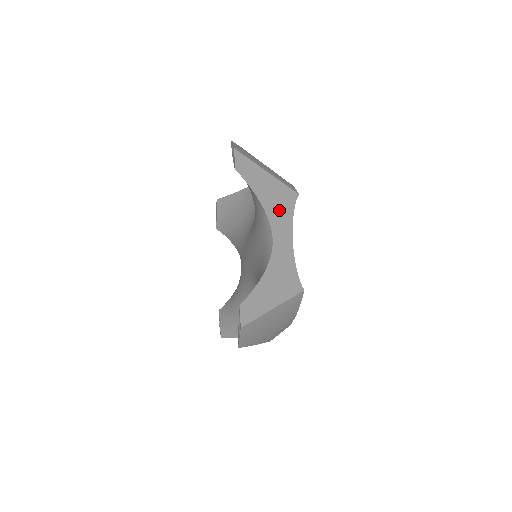
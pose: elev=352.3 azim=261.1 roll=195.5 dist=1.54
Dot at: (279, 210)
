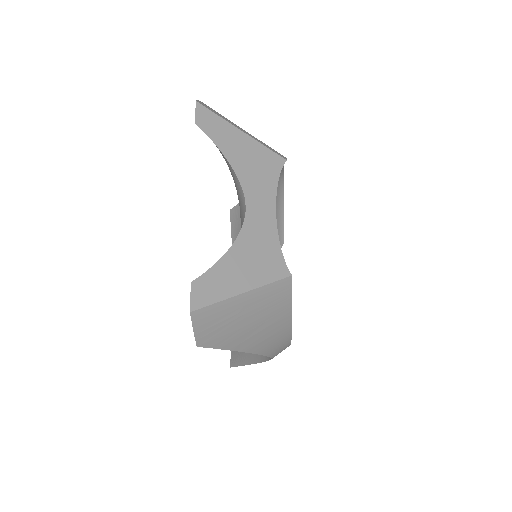
Dot at: (257, 175)
